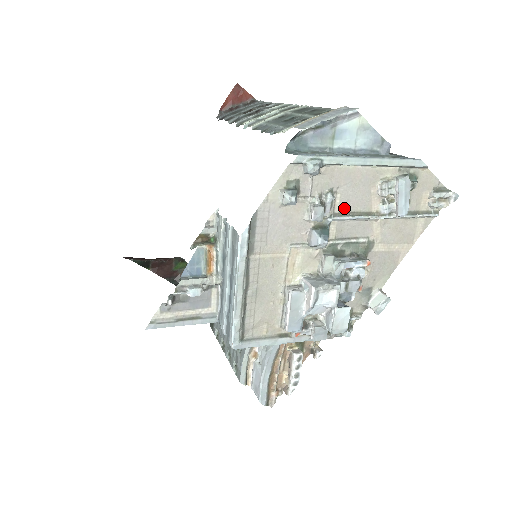
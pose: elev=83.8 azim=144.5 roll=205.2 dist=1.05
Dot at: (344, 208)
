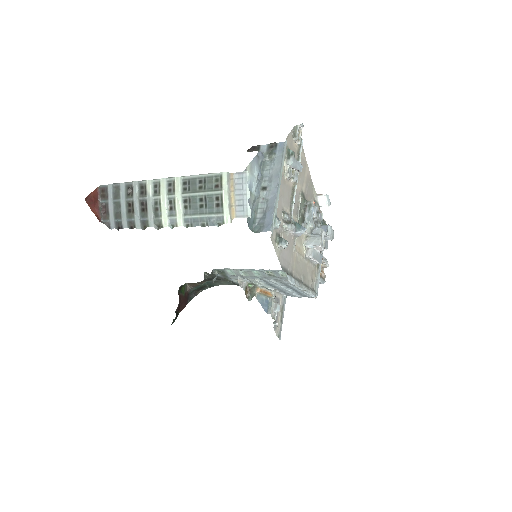
Dot at: (289, 206)
